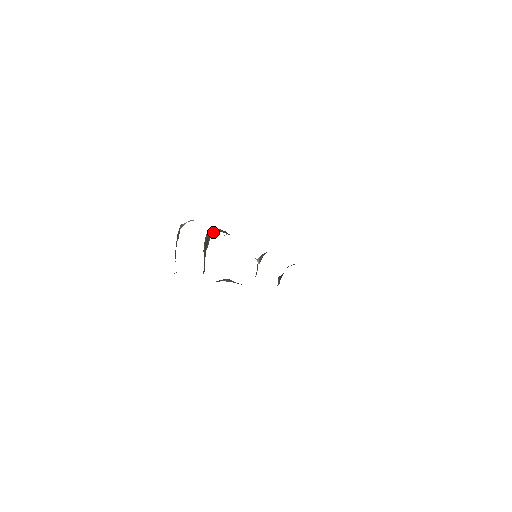
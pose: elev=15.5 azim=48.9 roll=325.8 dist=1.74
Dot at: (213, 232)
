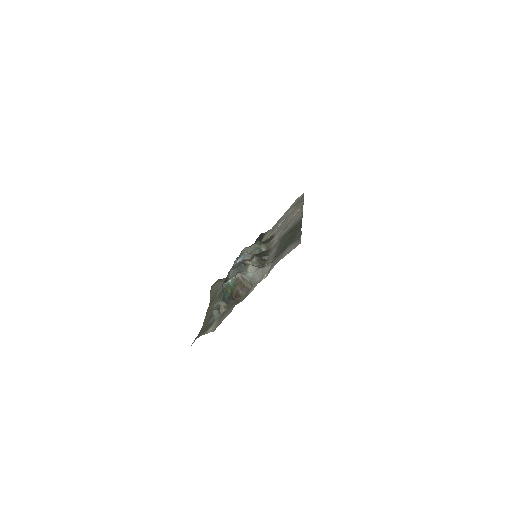
Dot at: (254, 263)
